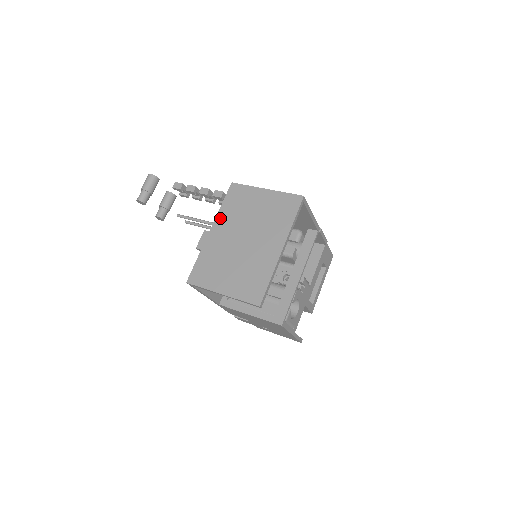
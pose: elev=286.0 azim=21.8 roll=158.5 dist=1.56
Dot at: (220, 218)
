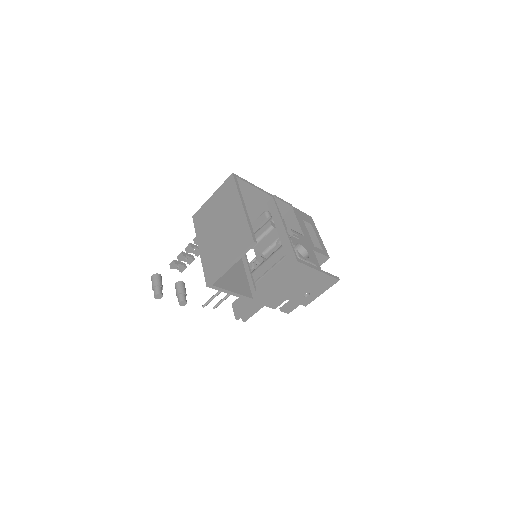
Dot at: (199, 237)
